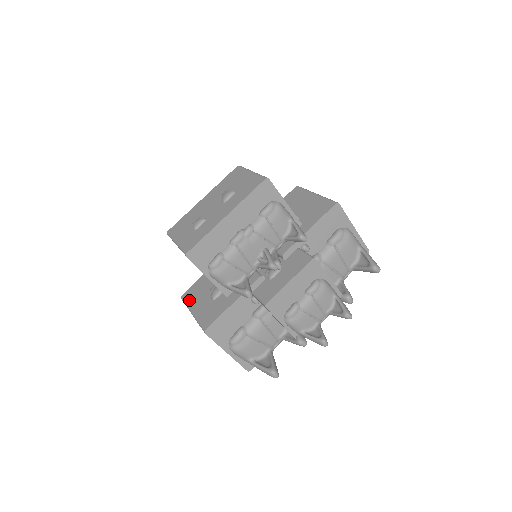
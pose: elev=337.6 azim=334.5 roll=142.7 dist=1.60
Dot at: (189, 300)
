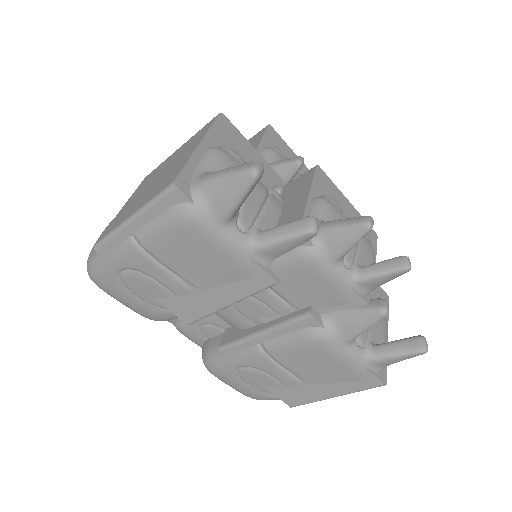
Dot at: occluded
